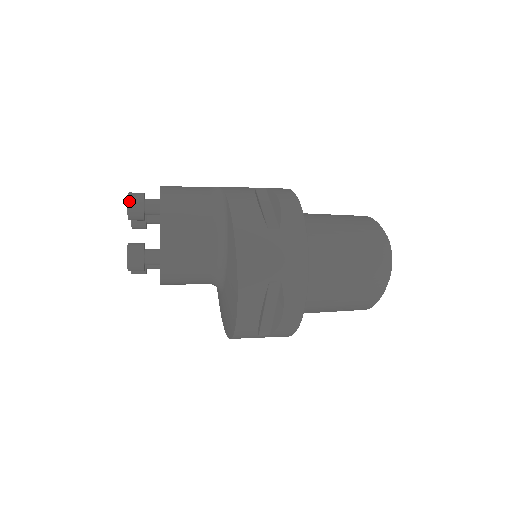
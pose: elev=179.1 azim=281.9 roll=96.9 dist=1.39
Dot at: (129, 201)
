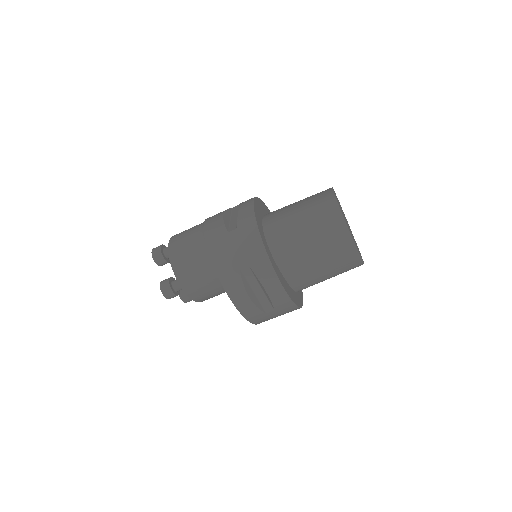
Dot at: (152, 254)
